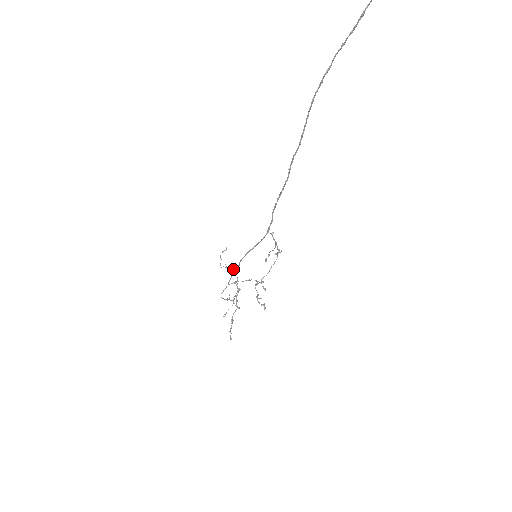
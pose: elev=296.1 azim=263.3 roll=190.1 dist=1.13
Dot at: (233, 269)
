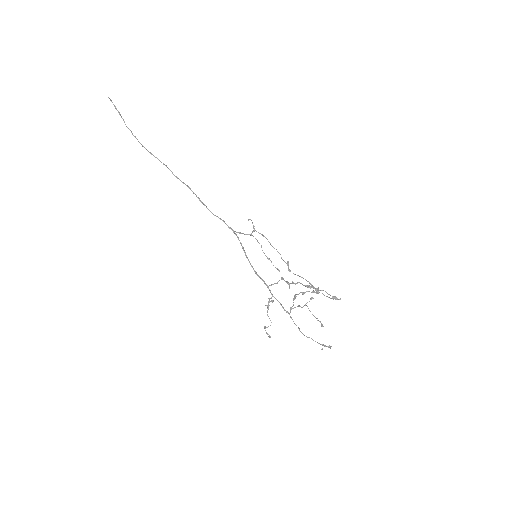
Dot at: occluded
